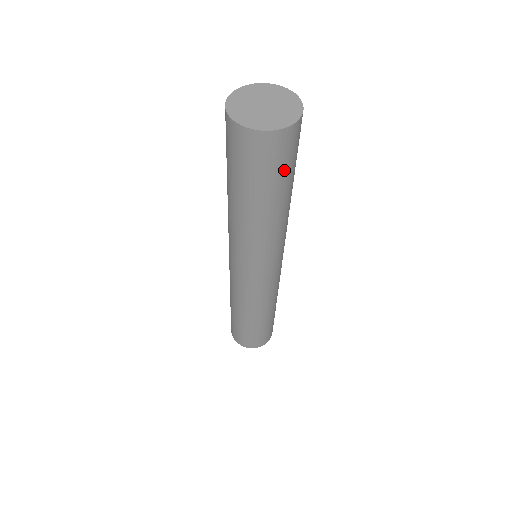
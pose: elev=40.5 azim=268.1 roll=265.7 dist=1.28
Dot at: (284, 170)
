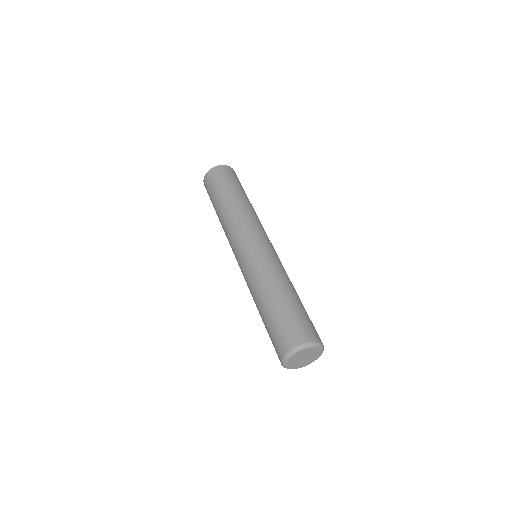
Dot at: (230, 180)
